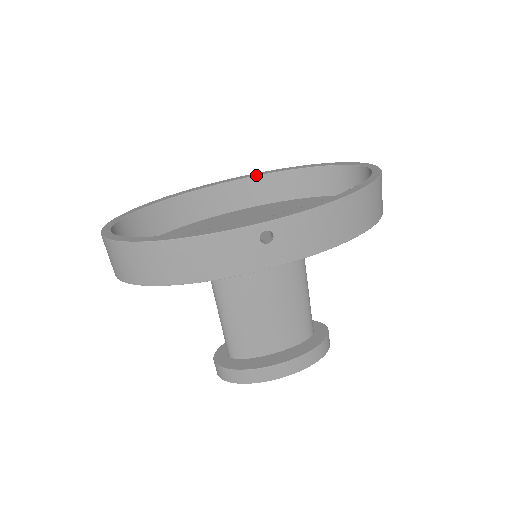
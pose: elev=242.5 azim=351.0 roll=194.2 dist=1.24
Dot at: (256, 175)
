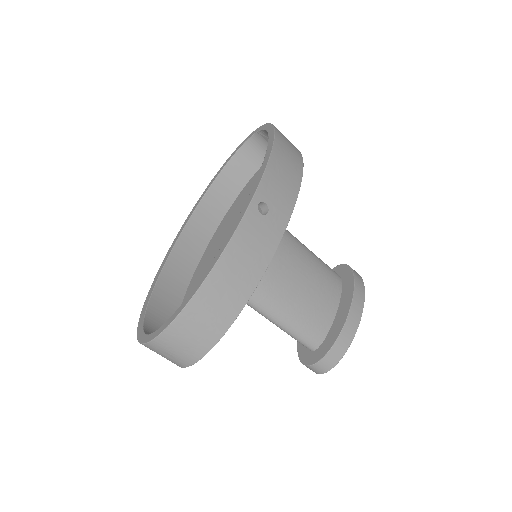
Dot at: (191, 215)
